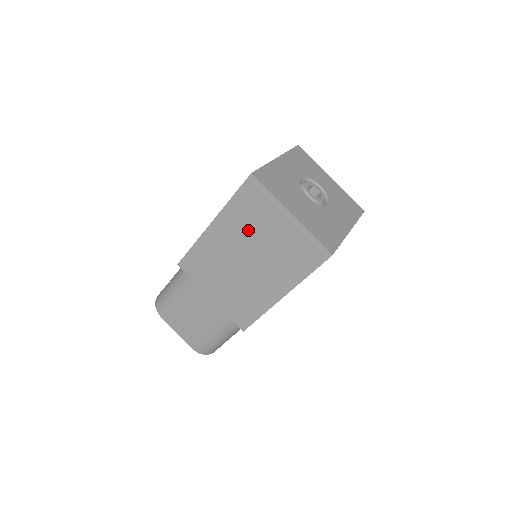
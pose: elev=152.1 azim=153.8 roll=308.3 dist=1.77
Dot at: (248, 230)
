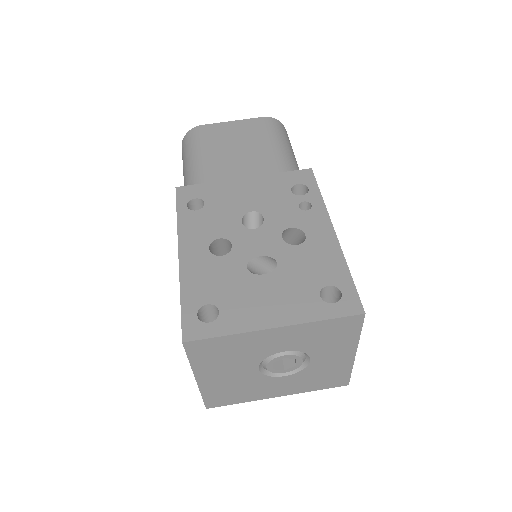
Dot at: occluded
